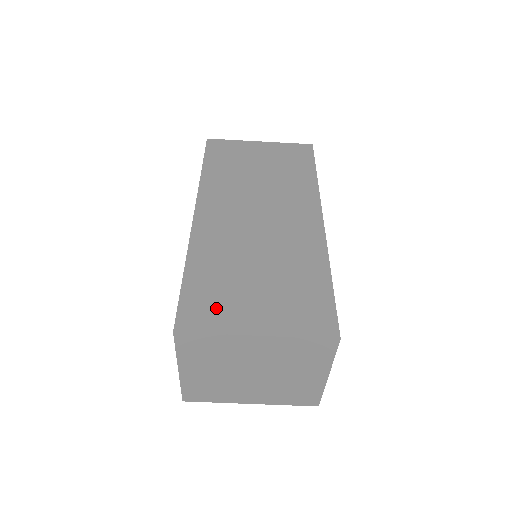
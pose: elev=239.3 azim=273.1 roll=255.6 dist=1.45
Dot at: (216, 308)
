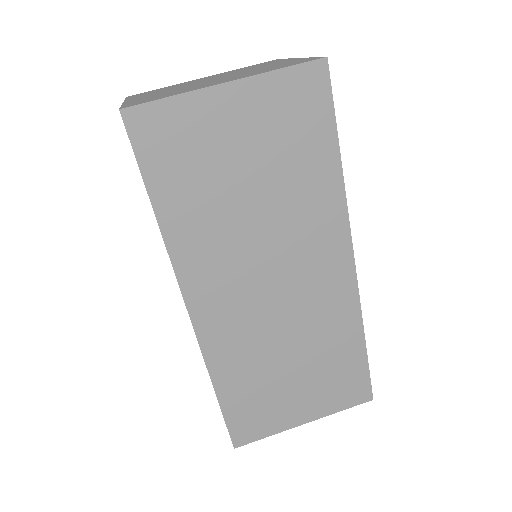
Dot at: occluded
